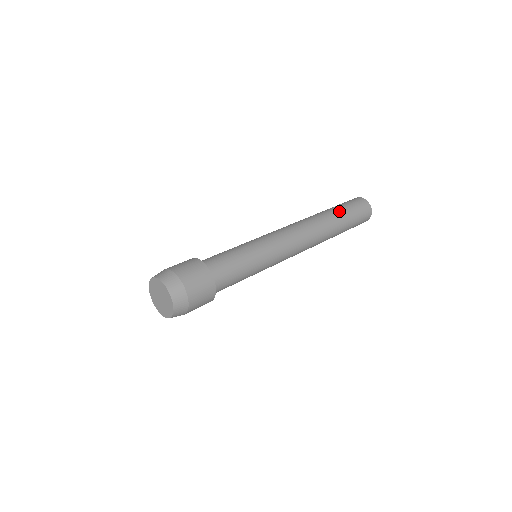
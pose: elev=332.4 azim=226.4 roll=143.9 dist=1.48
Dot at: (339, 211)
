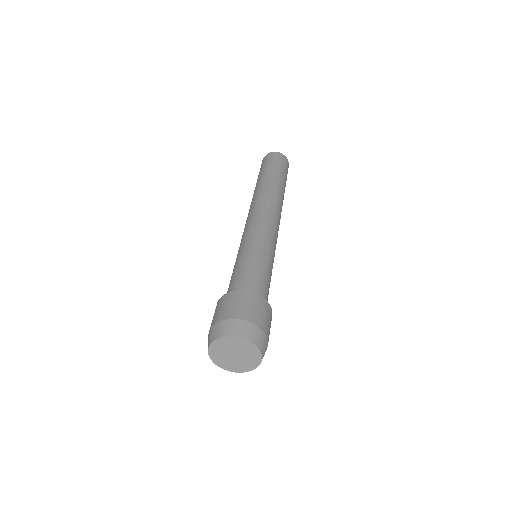
Dot at: (285, 184)
